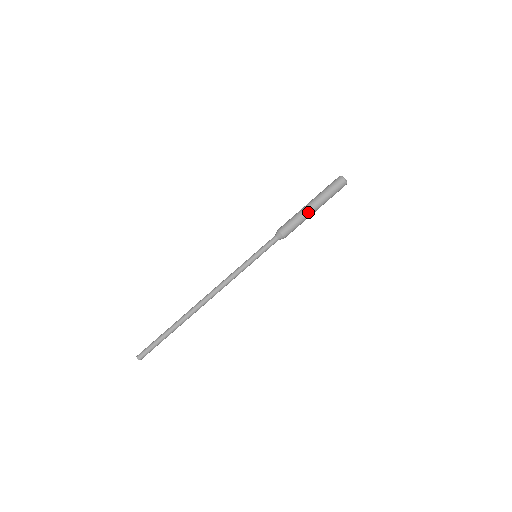
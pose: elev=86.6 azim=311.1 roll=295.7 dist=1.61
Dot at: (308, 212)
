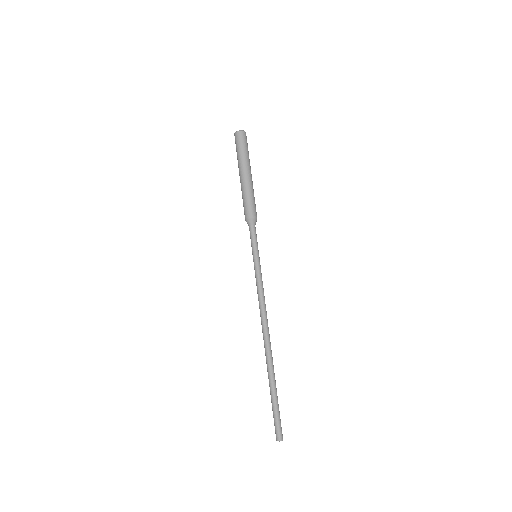
Dot at: (248, 181)
